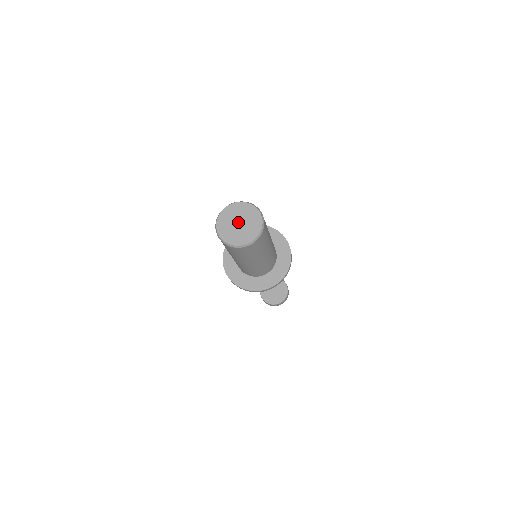
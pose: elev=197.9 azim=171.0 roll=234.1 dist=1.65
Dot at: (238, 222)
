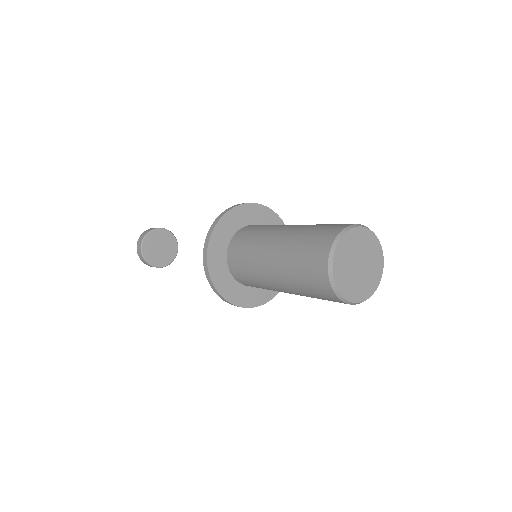
Dot at: (358, 264)
